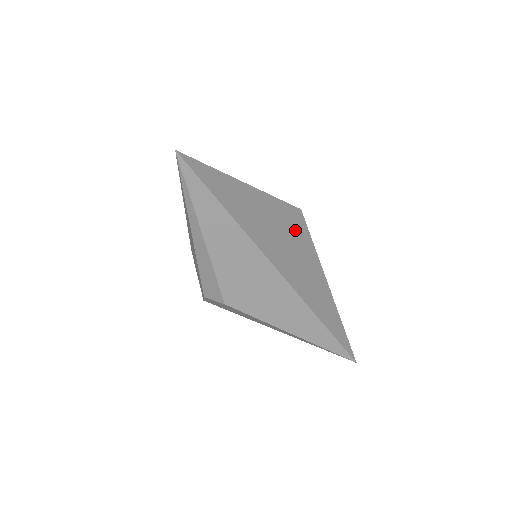
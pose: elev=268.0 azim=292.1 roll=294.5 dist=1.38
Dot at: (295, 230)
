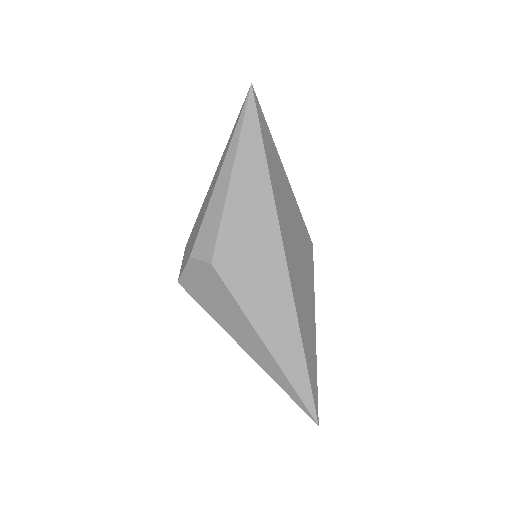
Dot at: (305, 248)
